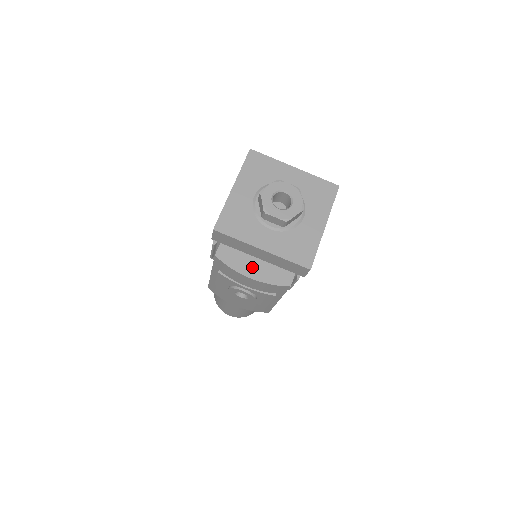
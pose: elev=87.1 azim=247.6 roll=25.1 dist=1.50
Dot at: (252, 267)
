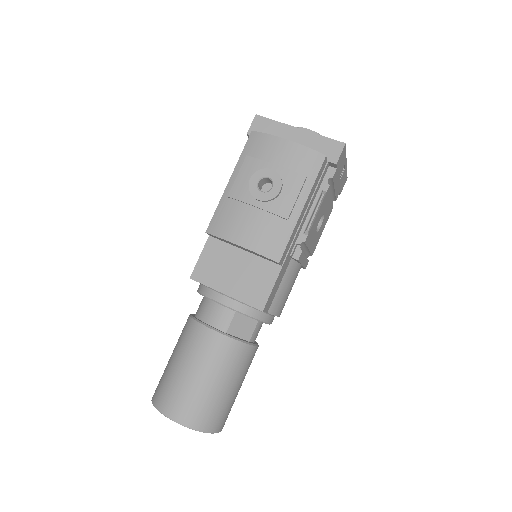
Dot at: occluded
